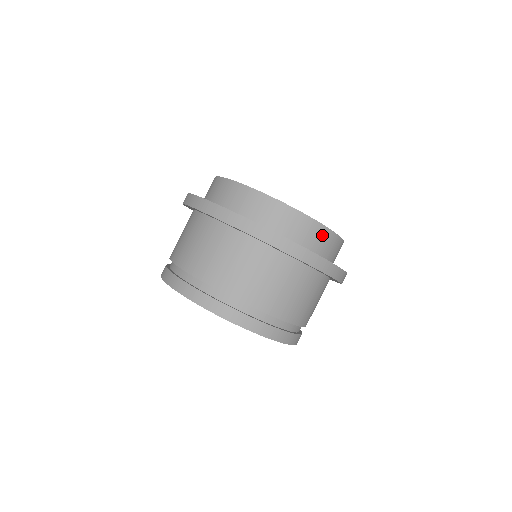
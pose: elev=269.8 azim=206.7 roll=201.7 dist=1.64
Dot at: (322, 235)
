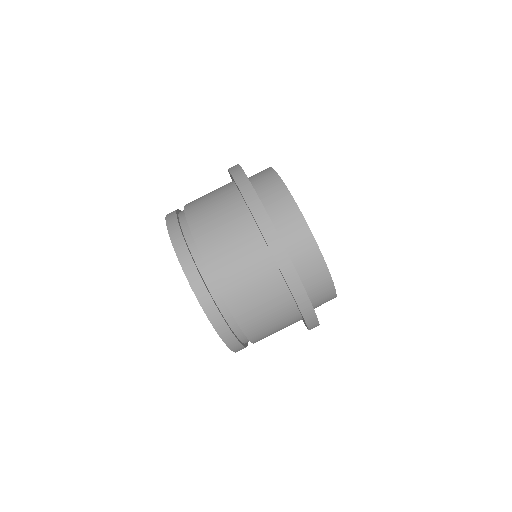
Dot at: occluded
